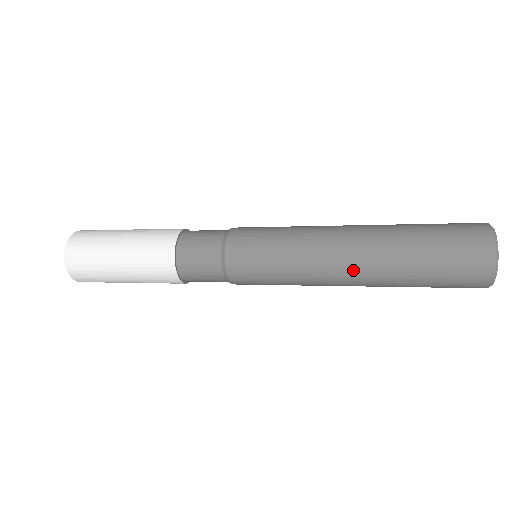
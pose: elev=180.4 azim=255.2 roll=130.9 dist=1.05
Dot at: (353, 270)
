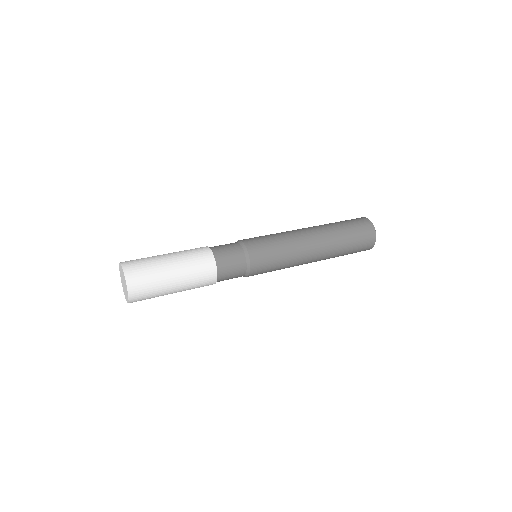
Dot at: (318, 244)
